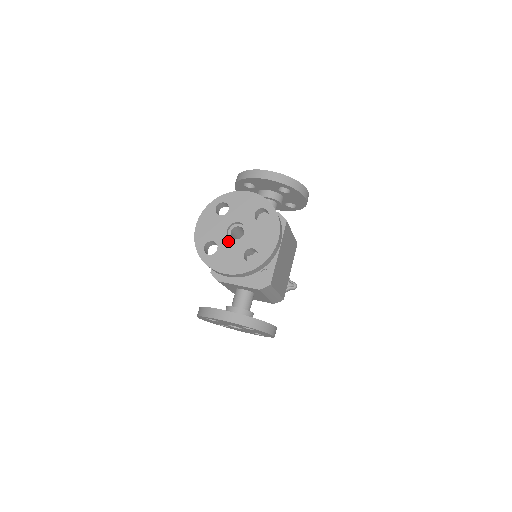
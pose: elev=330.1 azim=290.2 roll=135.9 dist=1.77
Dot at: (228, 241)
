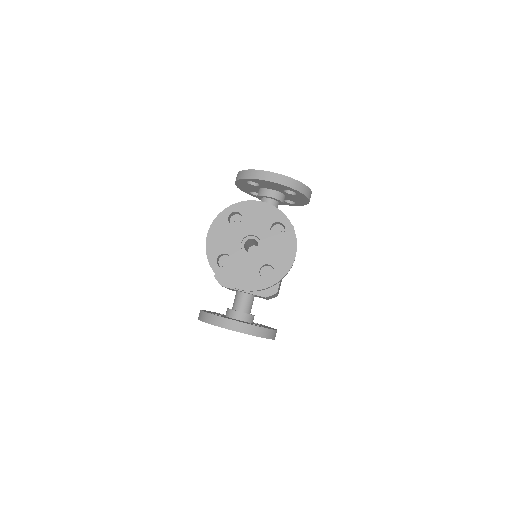
Dot at: (243, 255)
